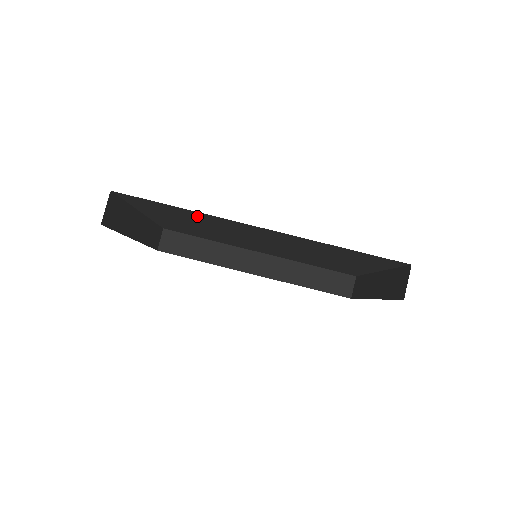
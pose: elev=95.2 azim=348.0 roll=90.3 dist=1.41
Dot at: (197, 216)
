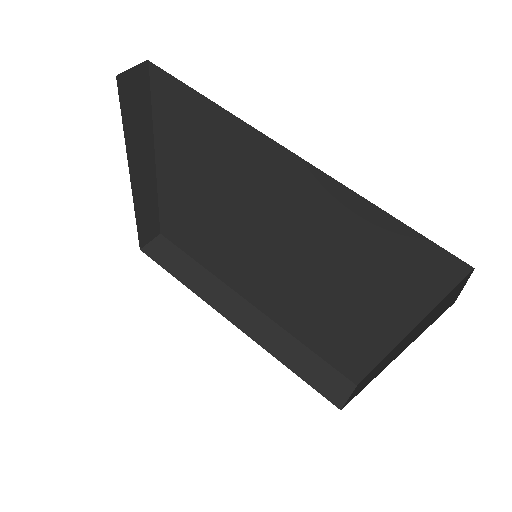
Dot at: (221, 138)
